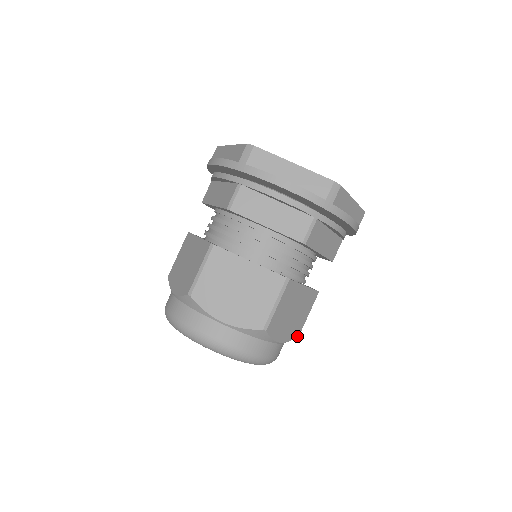
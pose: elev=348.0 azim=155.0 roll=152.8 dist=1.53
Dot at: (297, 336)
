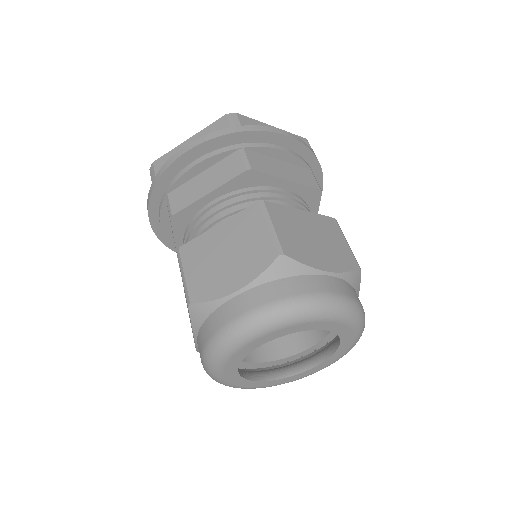
Dot at: (356, 267)
